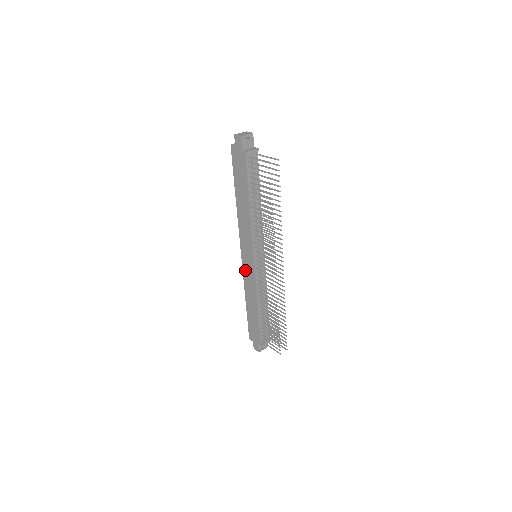
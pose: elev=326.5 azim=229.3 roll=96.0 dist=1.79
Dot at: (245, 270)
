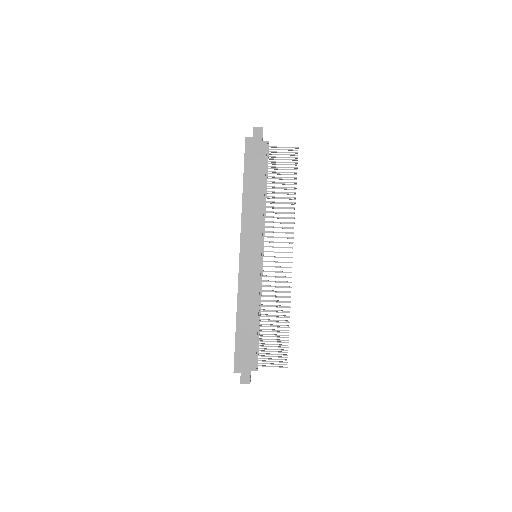
Dot at: (243, 274)
